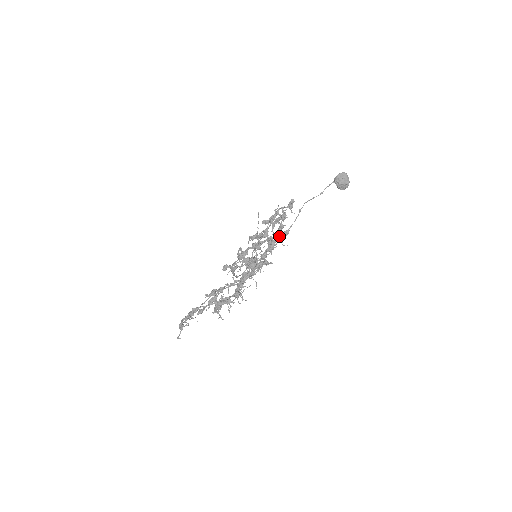
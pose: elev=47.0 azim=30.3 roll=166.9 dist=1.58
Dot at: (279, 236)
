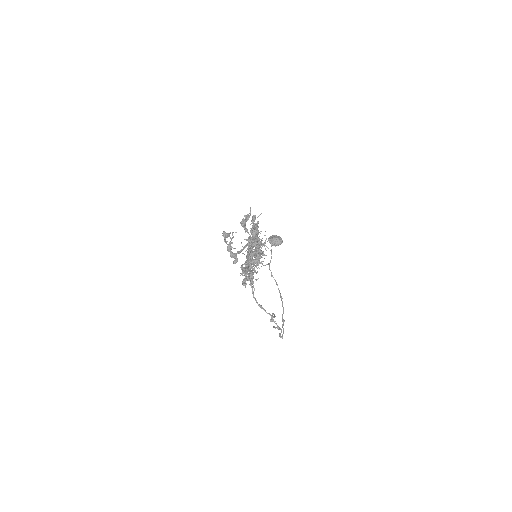
Dot at: (251, 220)
